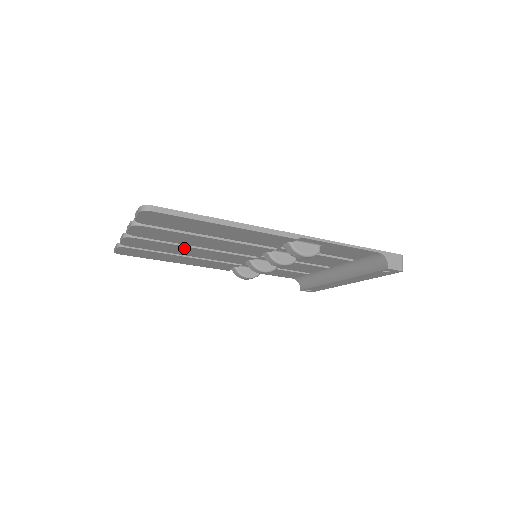
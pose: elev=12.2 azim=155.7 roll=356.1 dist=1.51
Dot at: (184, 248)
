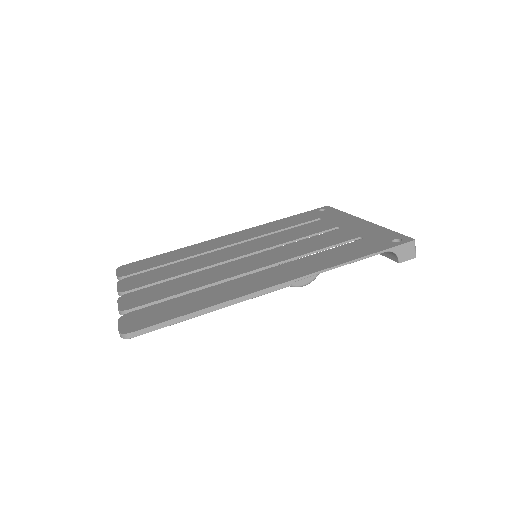
Dot at: occluded
